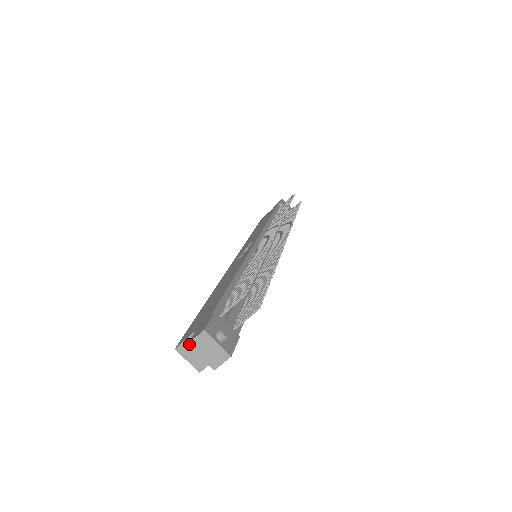
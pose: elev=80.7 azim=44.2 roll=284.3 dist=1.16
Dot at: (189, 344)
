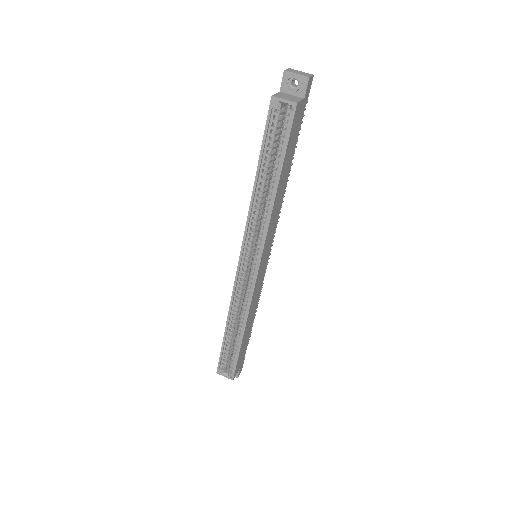
Dot at: (285, 70)
